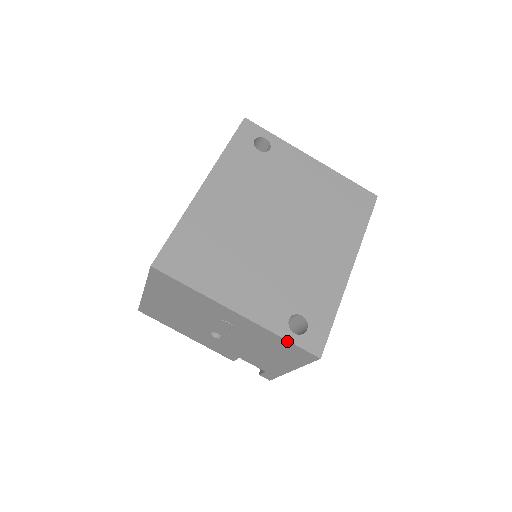
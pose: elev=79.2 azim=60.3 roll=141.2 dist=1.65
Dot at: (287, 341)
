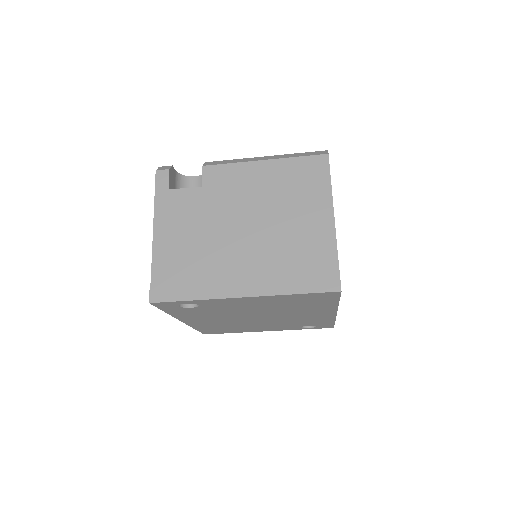
Dot at: occluded
